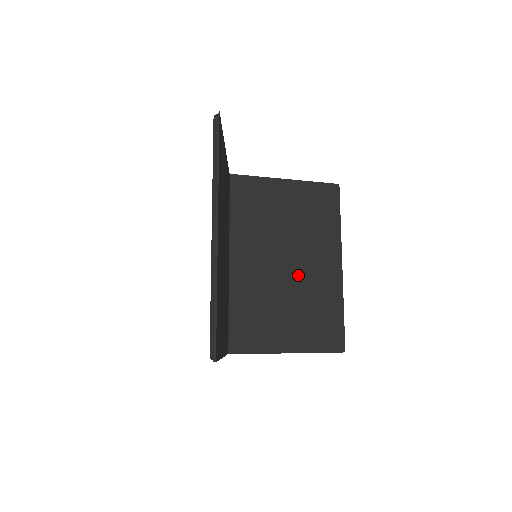
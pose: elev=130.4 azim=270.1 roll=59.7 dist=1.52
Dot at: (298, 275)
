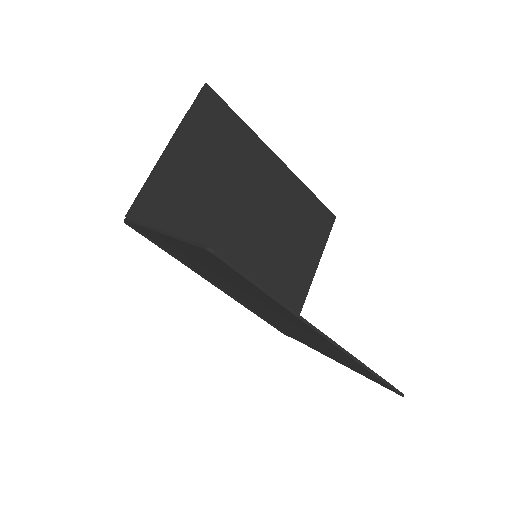
Dot at: occluded
